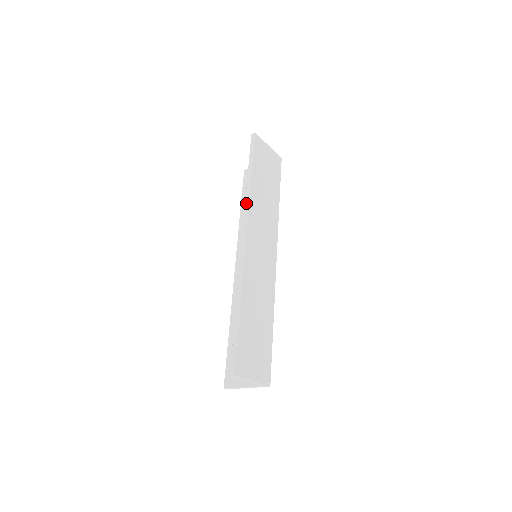
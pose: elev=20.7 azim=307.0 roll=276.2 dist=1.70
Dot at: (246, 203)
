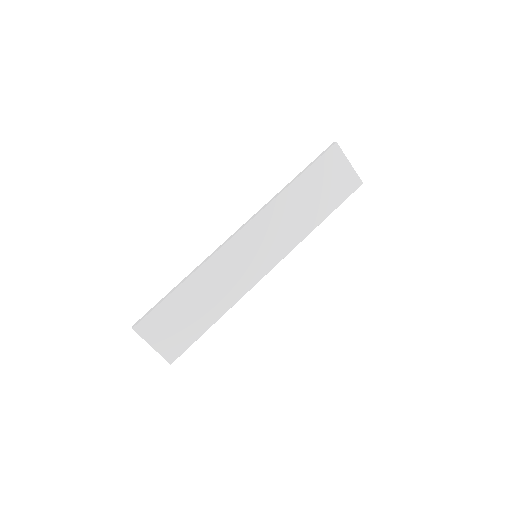
Dot at: (268, 202)
